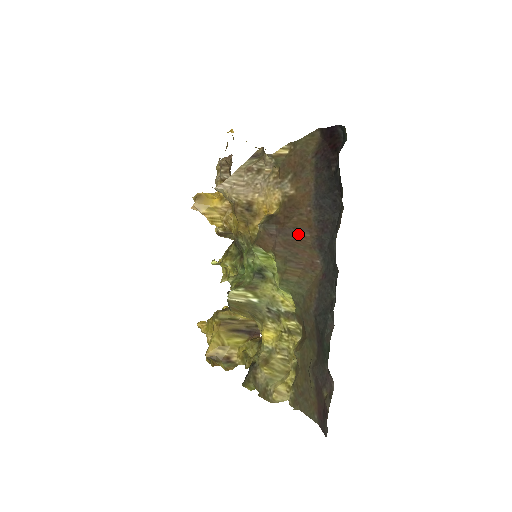
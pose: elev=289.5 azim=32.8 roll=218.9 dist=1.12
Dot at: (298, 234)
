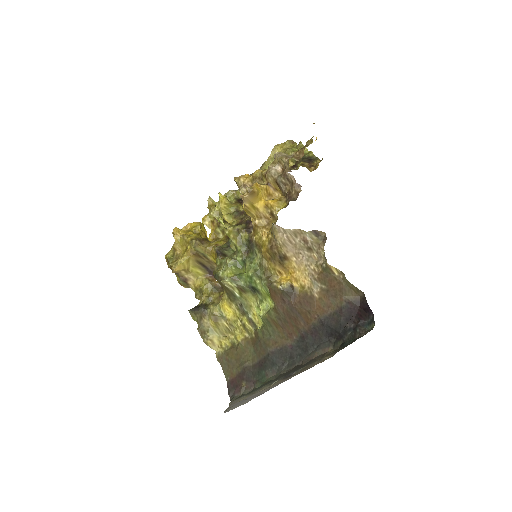
Dot at: (298, 318)
